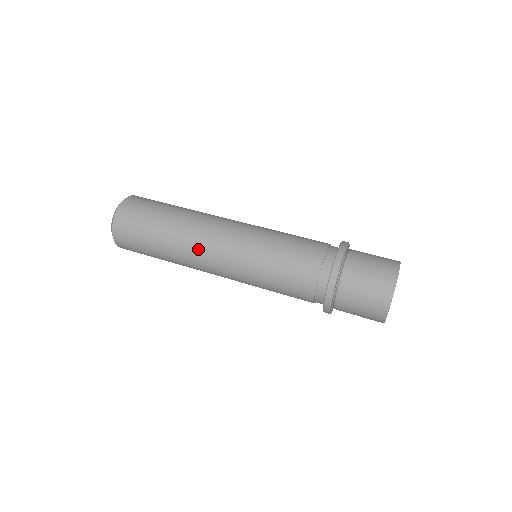
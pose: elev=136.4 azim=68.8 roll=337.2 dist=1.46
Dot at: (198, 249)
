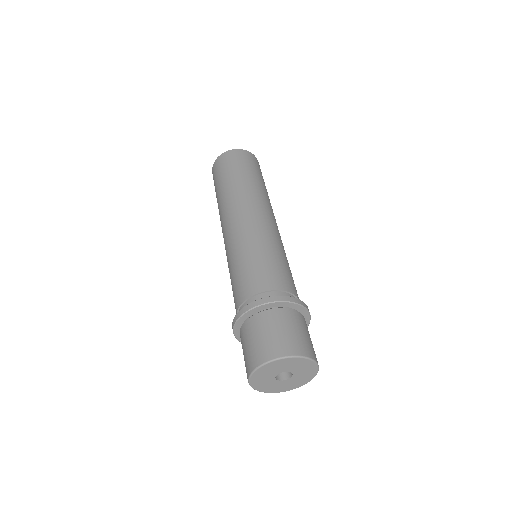
Dot at: (233, 207)
